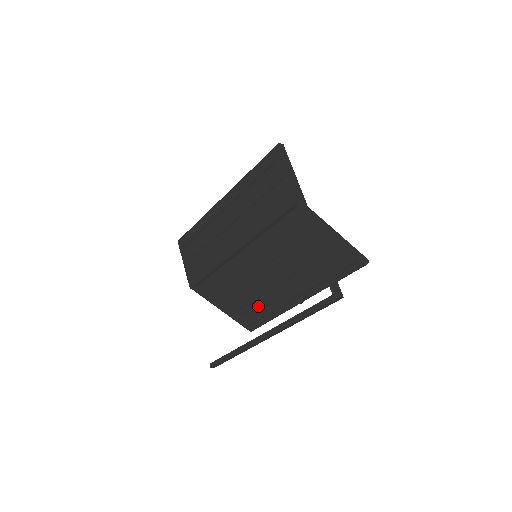
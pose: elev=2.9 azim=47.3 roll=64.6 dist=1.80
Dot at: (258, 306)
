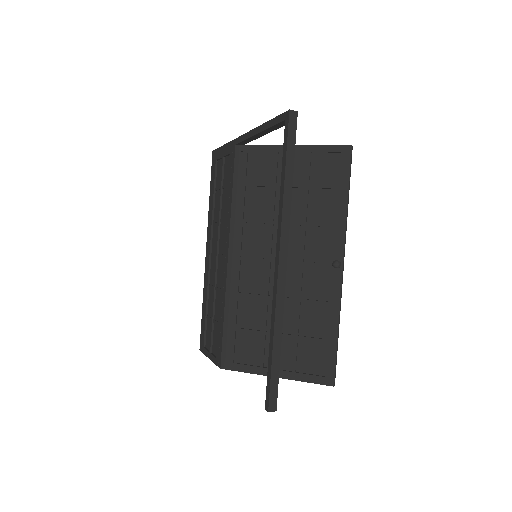
Dot at: (307, 327)
